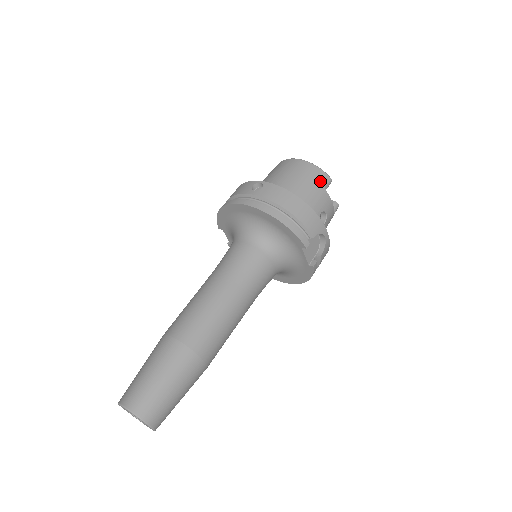
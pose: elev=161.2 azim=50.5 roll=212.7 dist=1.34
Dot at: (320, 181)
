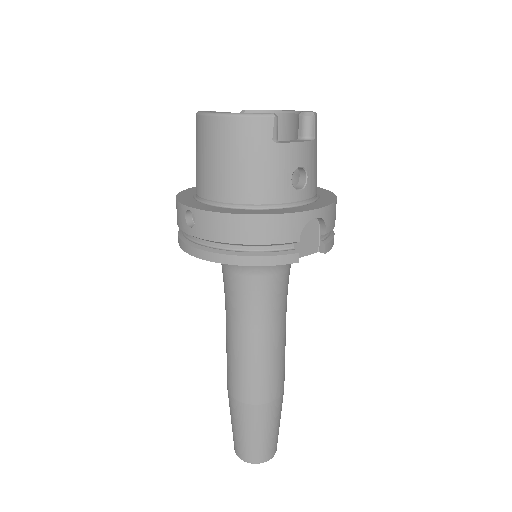
Dot at: (260, 139)
